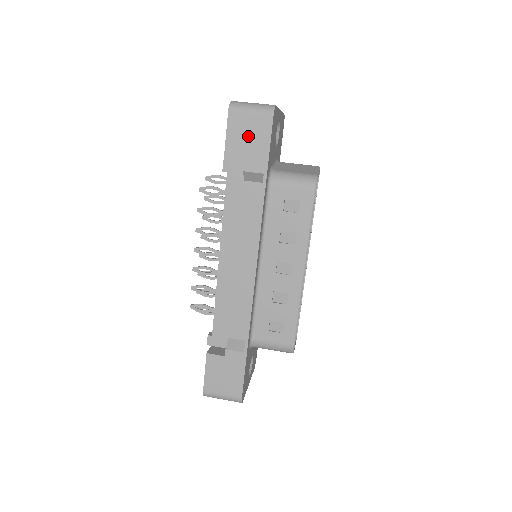
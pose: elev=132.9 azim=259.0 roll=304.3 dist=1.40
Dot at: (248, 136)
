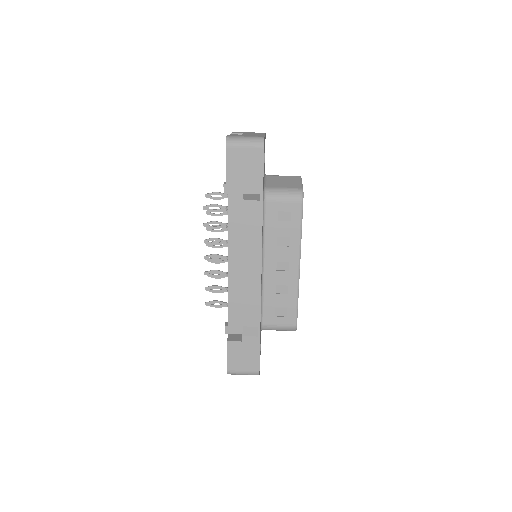
Dot at: (244, 165)
